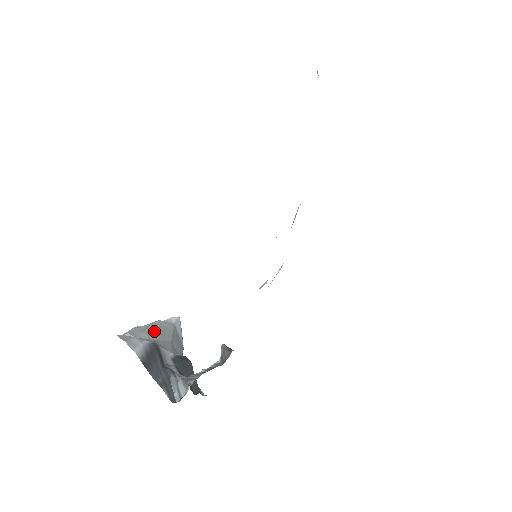
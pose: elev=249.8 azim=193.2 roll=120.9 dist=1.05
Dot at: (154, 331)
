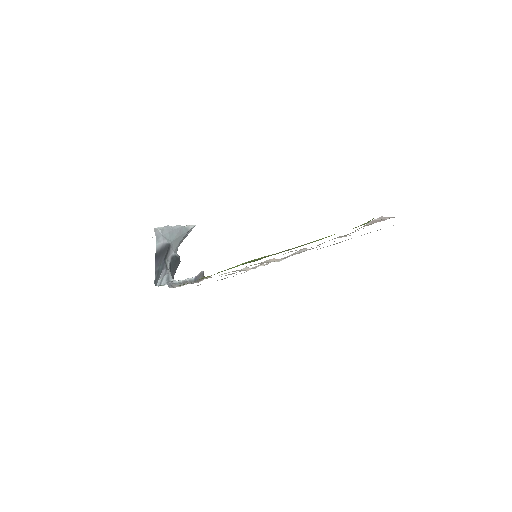
Dot at: (175, 234)
